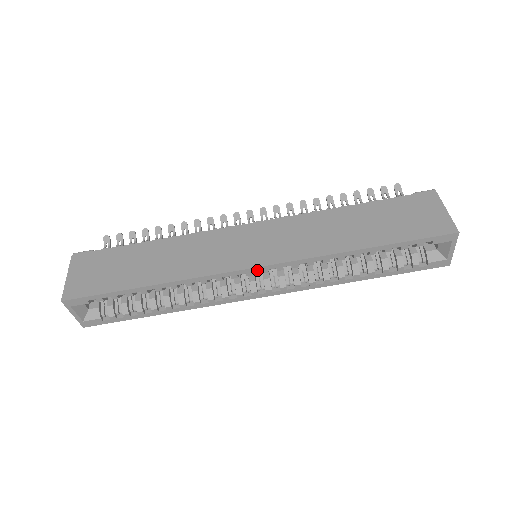
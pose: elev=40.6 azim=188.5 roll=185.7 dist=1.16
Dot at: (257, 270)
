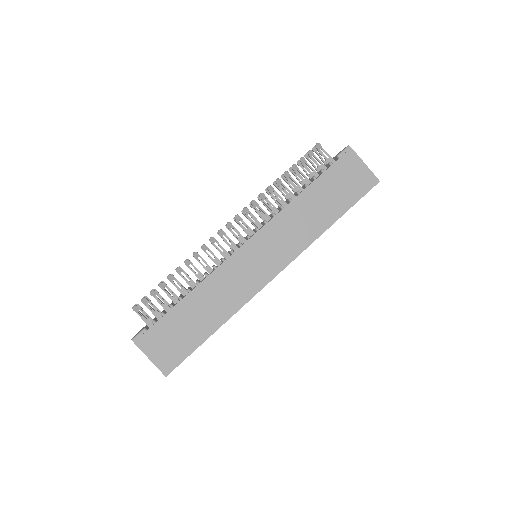
Dot at: occluded
